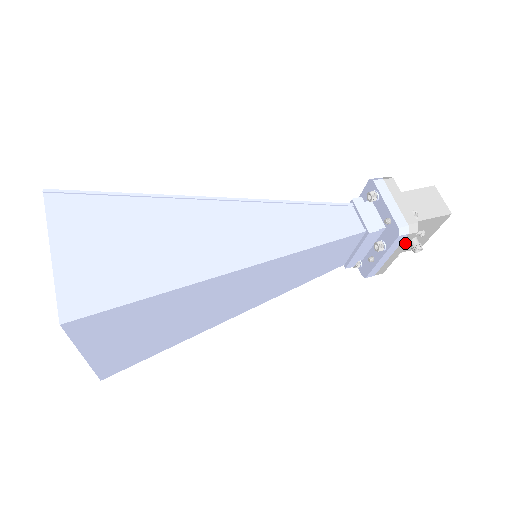
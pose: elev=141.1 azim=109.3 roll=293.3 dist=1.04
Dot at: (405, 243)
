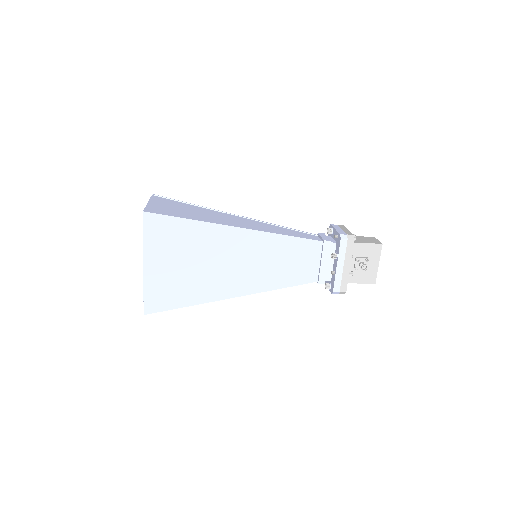
Dot at: (349, 252)
